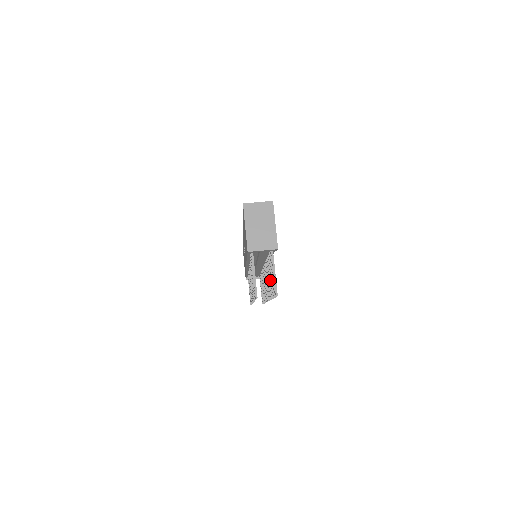
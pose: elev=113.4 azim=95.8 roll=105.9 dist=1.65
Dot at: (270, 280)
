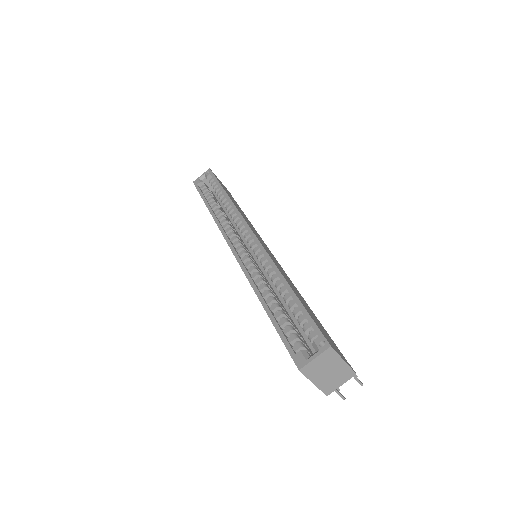
Dot at: occluded
